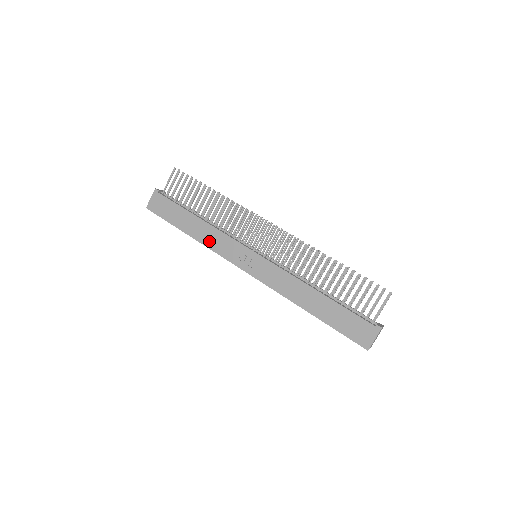
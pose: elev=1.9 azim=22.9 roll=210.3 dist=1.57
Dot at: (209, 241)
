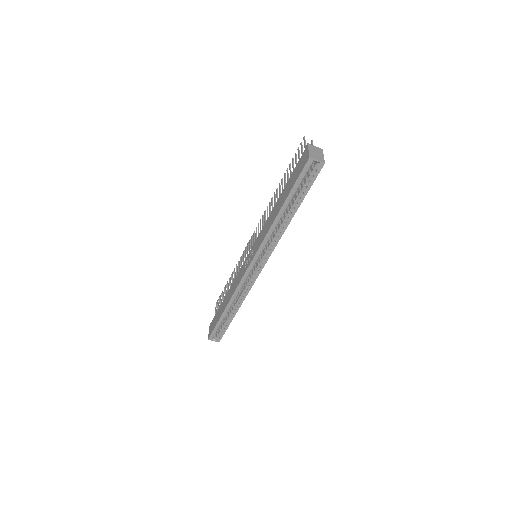
Dot at: (233, 291)
